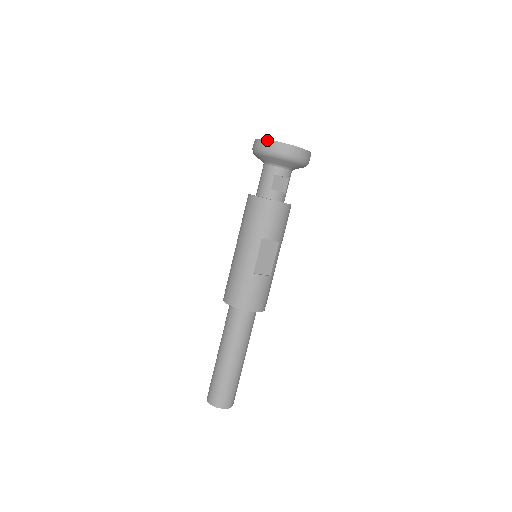
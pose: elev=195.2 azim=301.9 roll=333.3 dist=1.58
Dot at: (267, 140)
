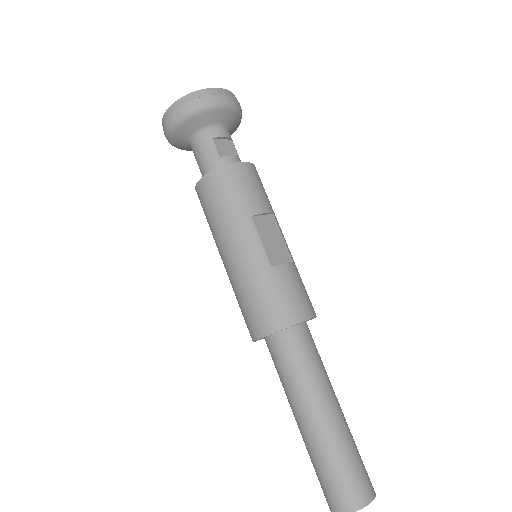
Dot at: (178, 100)
